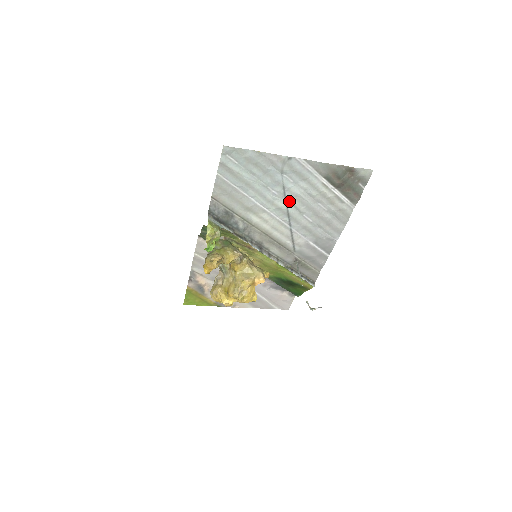
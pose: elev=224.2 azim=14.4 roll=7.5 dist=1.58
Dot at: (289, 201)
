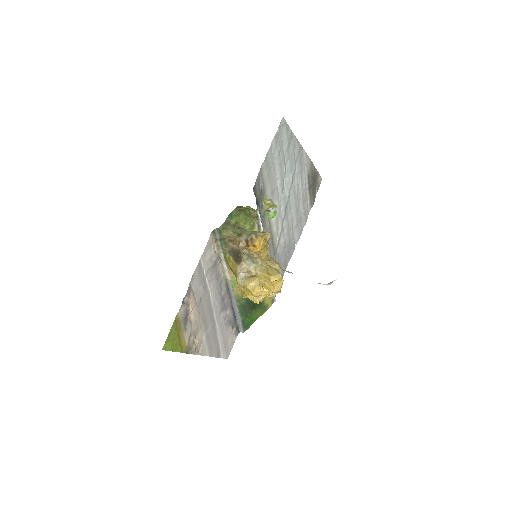
Dot at: (291, 192)
